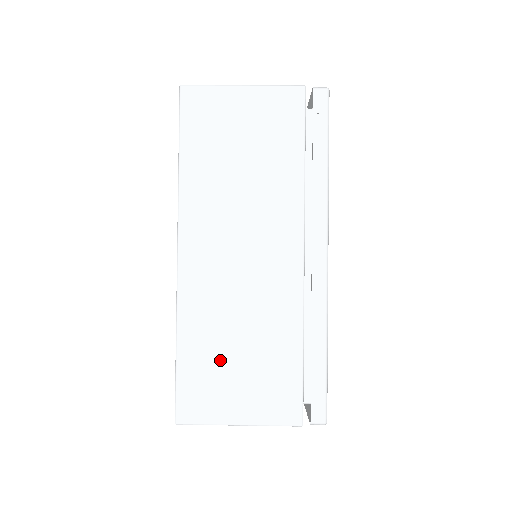
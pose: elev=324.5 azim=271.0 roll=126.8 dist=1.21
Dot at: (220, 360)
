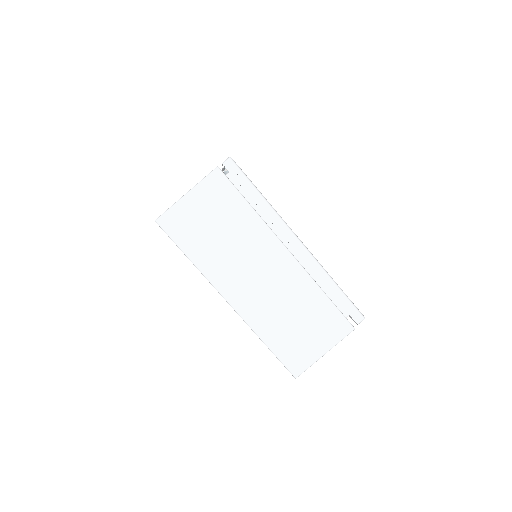
Dot at: (291, 333)
